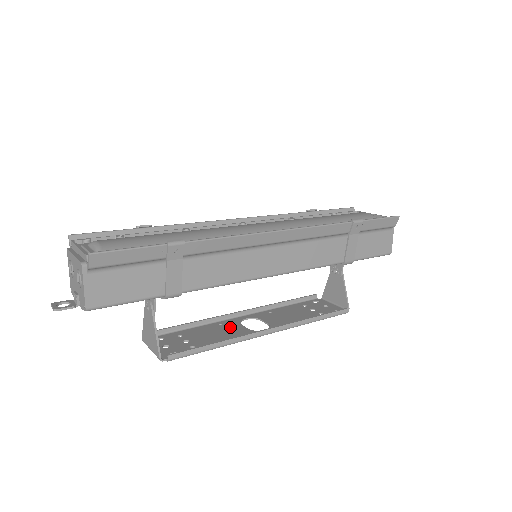
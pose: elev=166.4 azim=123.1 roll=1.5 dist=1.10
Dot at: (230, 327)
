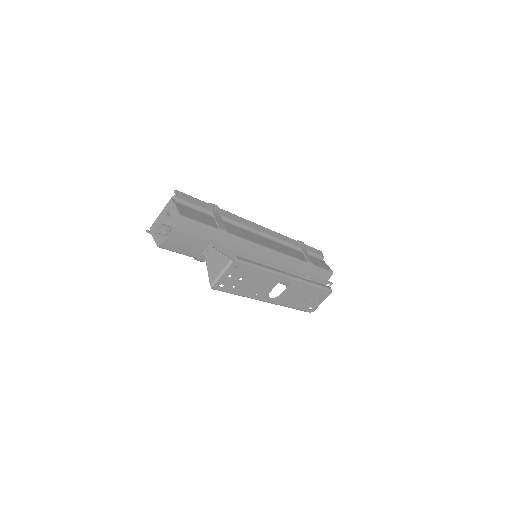
Dot at: (263, 289)
